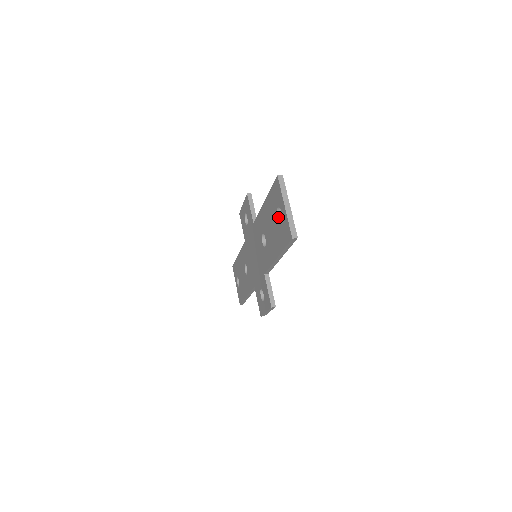
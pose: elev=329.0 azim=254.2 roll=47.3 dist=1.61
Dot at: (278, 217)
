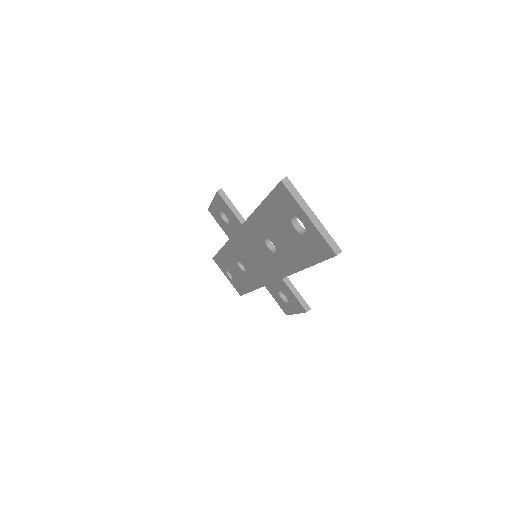
Dot at: (295, 226)
